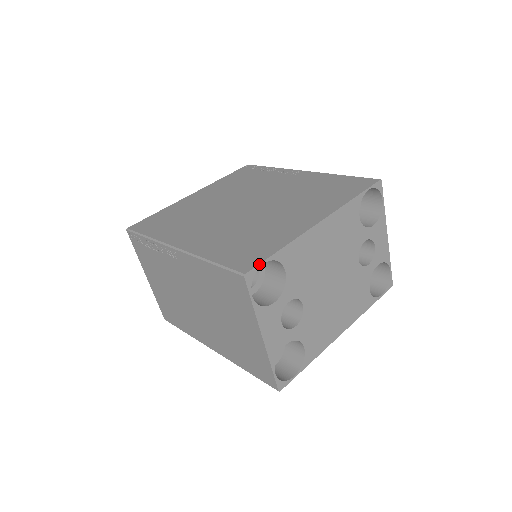
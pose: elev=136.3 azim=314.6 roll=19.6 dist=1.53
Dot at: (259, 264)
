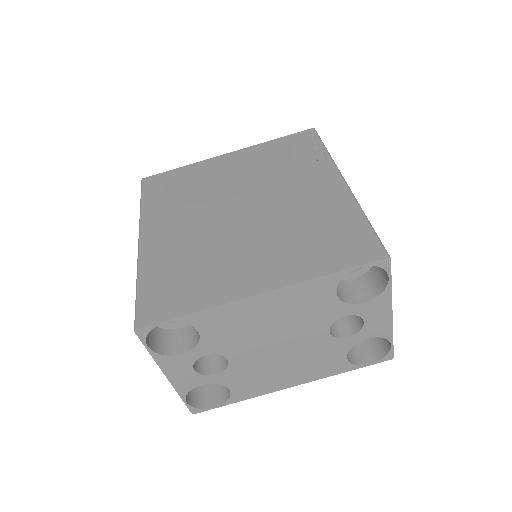
Dot at: (156, 323)
